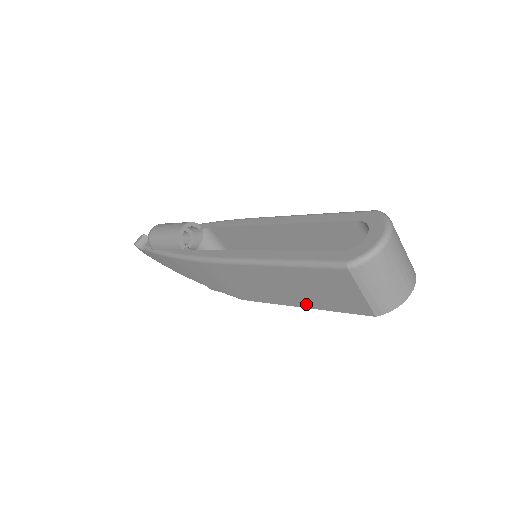
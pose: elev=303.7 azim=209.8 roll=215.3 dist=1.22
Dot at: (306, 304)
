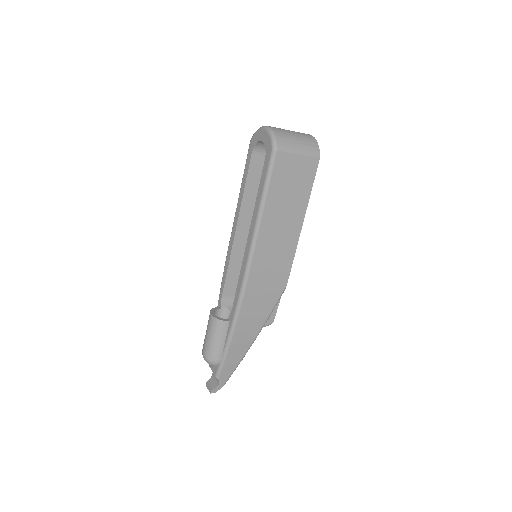
Dot at: (301, 215)
